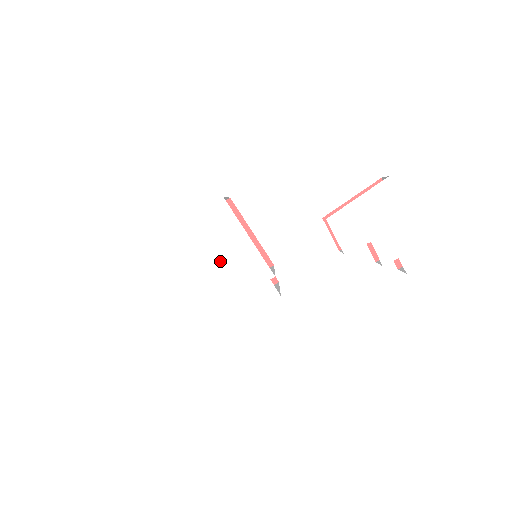
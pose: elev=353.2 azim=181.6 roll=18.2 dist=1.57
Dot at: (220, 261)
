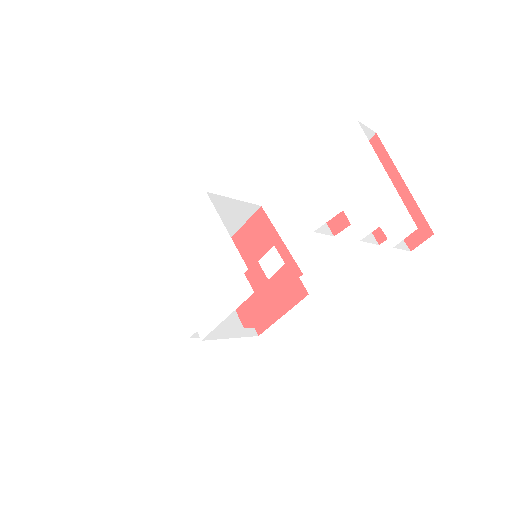
Dot at: (204, 258)
